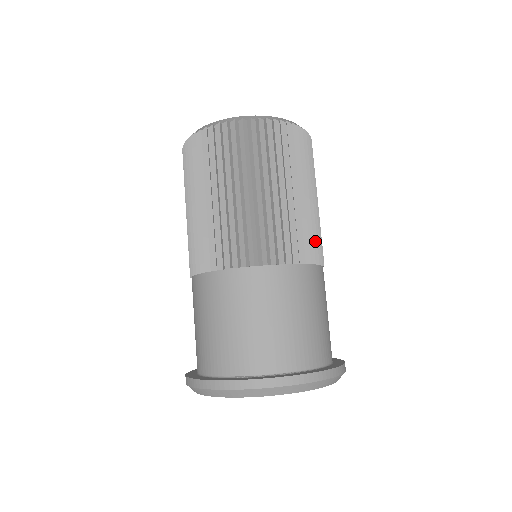
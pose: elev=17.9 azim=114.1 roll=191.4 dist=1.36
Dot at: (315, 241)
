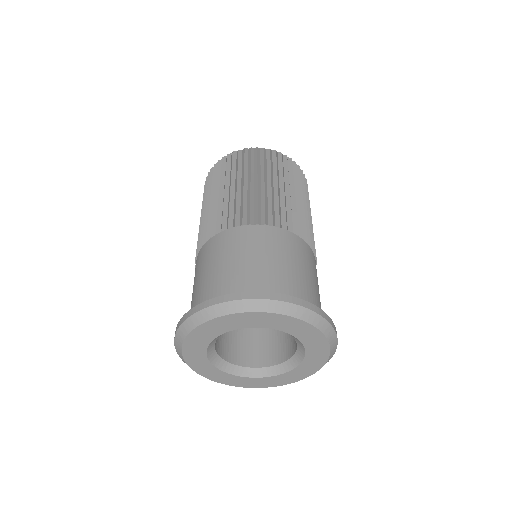
Dot at: (311, 236)
